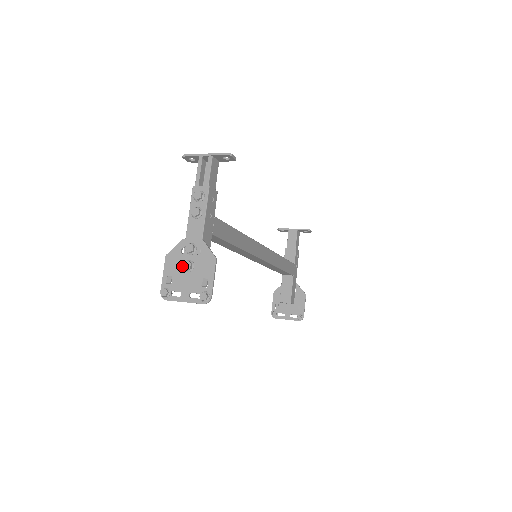
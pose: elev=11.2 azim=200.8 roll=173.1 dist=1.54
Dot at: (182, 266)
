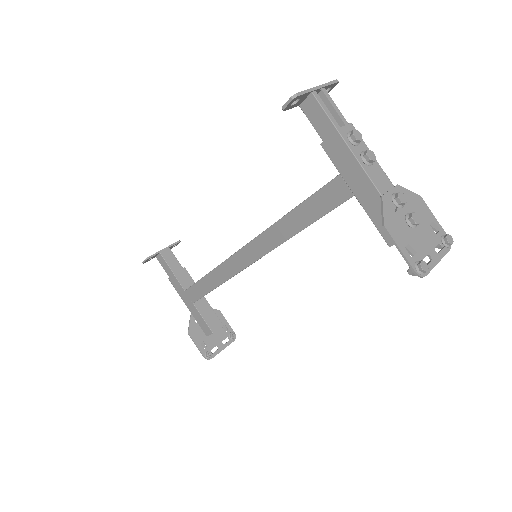
Dot at: (407, 226)
